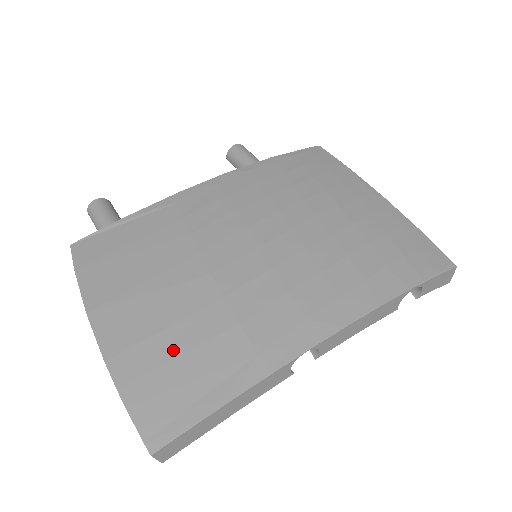
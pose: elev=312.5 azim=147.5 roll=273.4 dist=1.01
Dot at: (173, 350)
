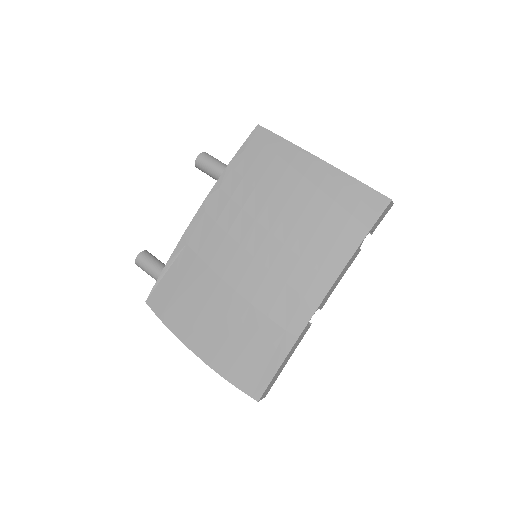
Dot at: (240, 346)
